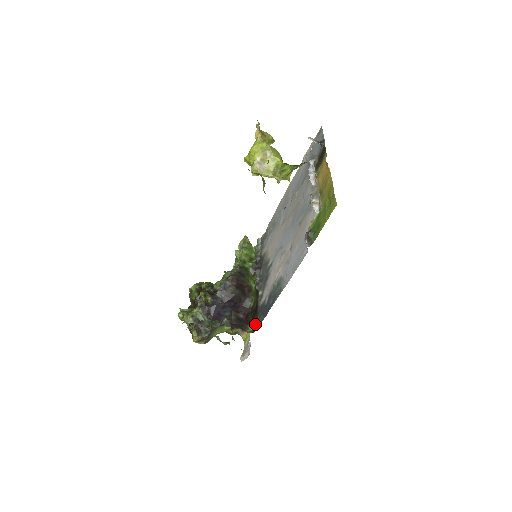
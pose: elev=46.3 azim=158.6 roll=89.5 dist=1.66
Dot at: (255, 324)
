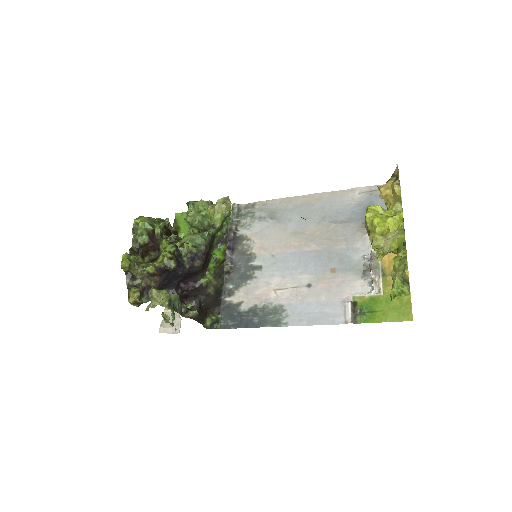
Dot at: (215, 321)
